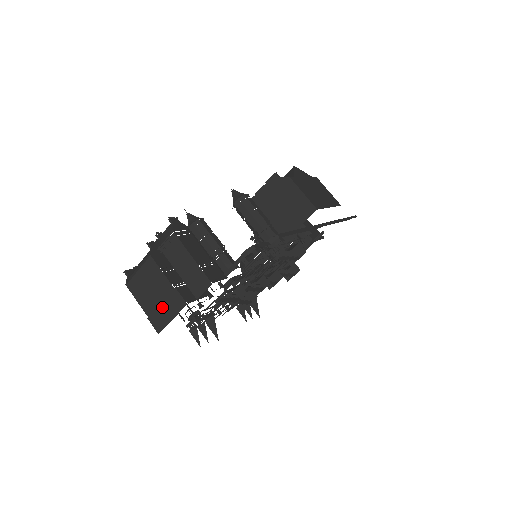
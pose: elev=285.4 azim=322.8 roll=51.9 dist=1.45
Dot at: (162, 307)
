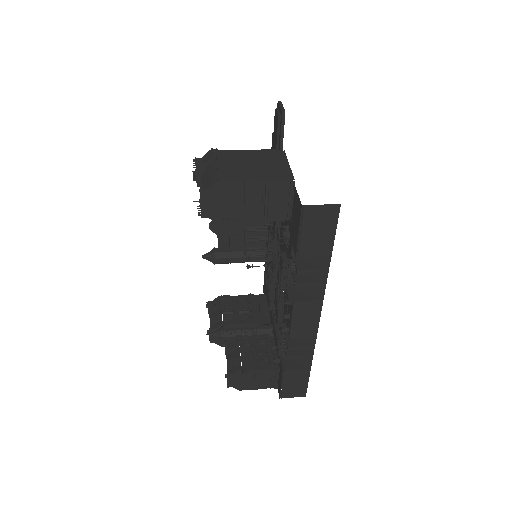
Dot at: (270, 166)
